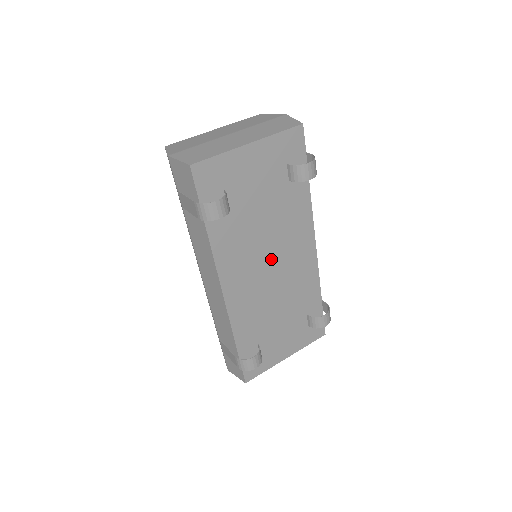
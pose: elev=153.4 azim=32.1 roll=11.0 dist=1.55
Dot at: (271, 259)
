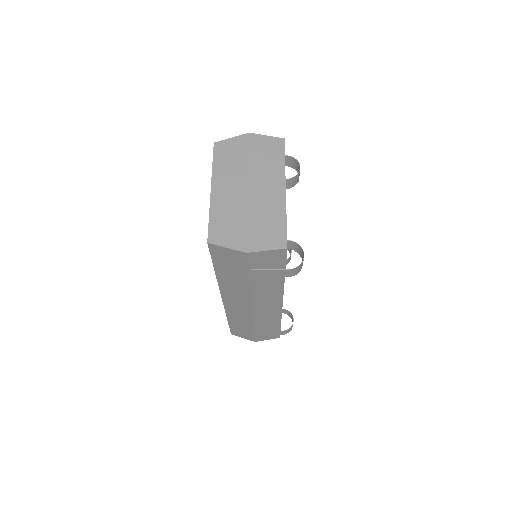
Dot at: occluded
